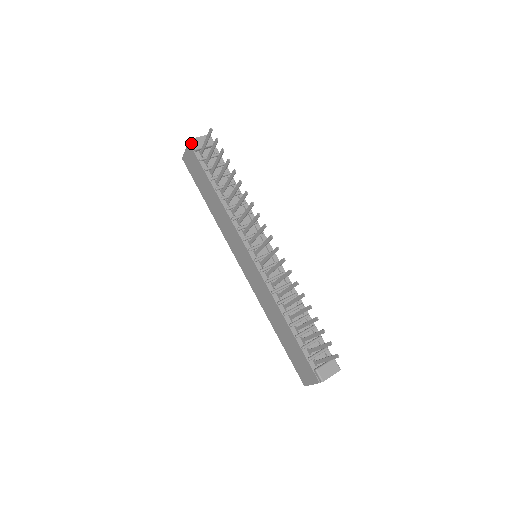
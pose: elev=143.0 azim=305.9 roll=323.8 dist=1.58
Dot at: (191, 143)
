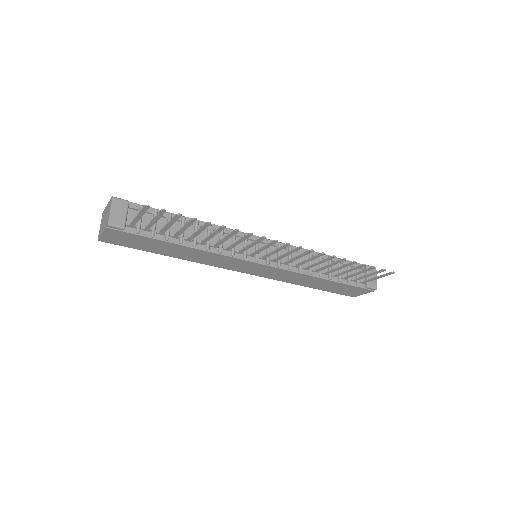
Dot at: (112, 227)
